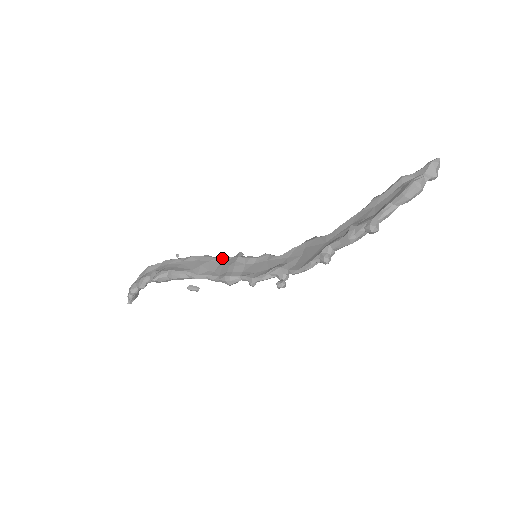
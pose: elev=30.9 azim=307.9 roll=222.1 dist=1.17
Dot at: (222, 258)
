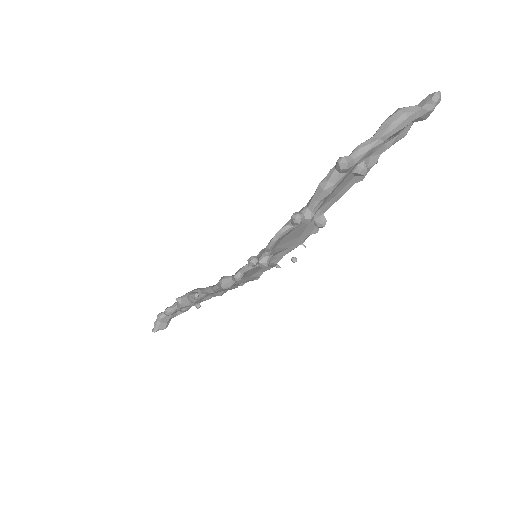
Dot at: occluded
